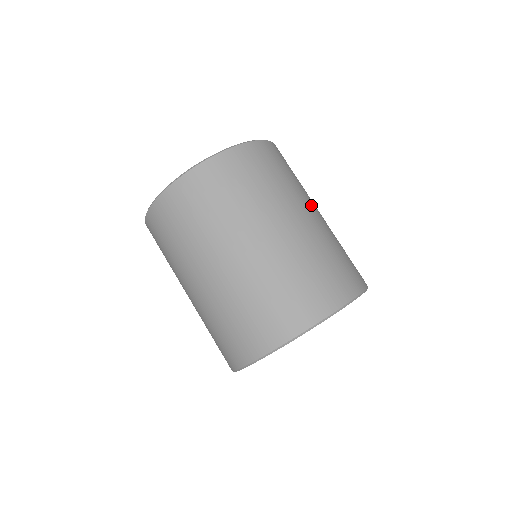
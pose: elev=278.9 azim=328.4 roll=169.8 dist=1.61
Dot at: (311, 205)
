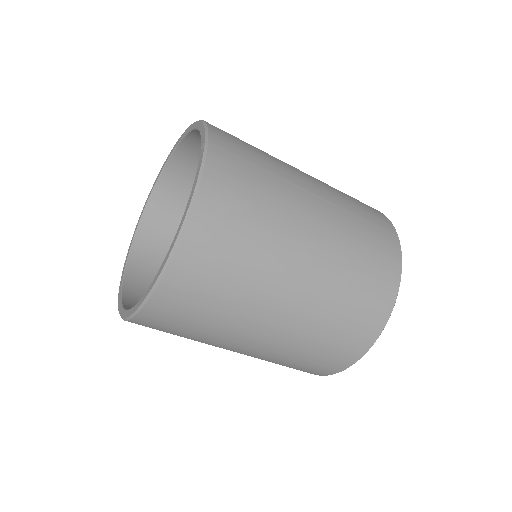
Dot at: (303, 221)
